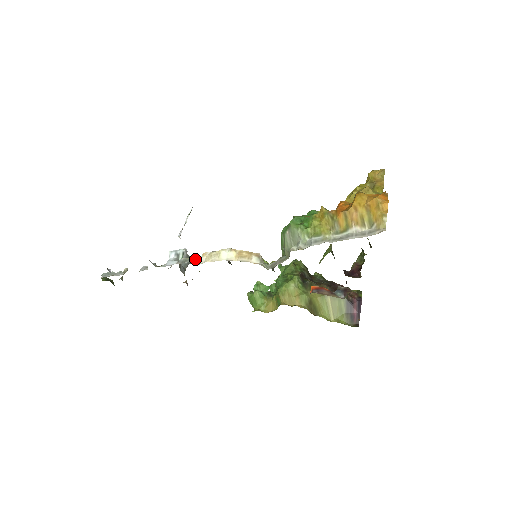
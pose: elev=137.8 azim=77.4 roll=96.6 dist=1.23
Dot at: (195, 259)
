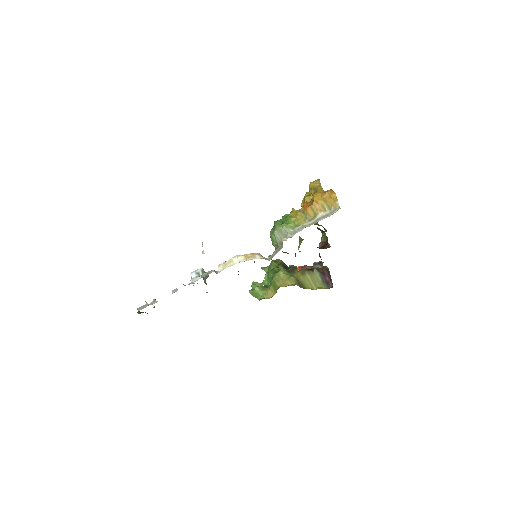
Dot at: (214, 270)
